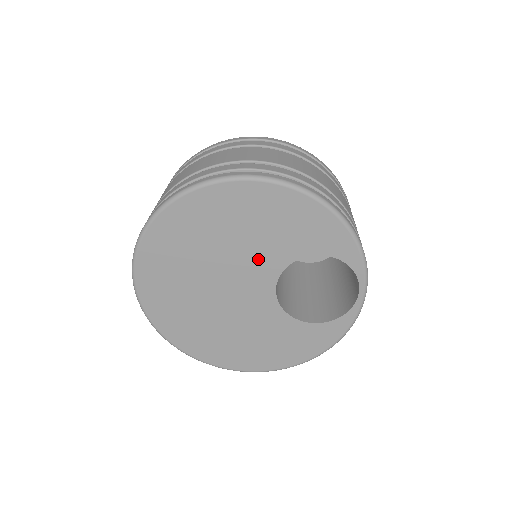
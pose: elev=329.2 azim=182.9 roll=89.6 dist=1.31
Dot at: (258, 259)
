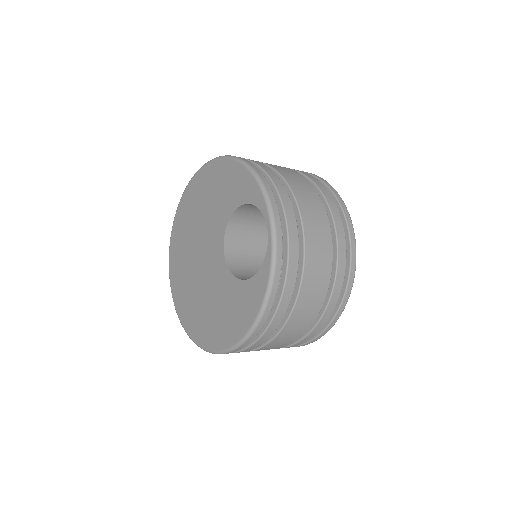
Dot at: (214, 224)
